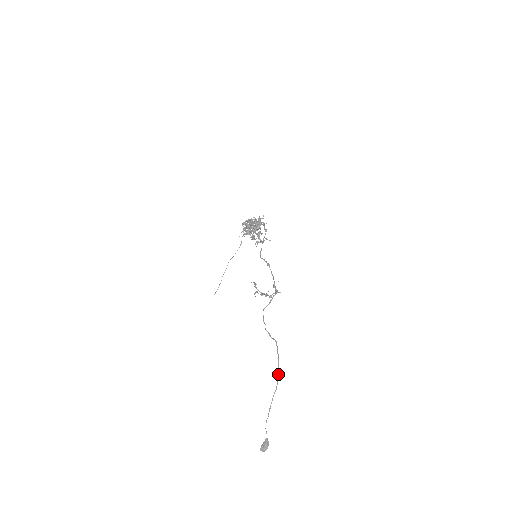
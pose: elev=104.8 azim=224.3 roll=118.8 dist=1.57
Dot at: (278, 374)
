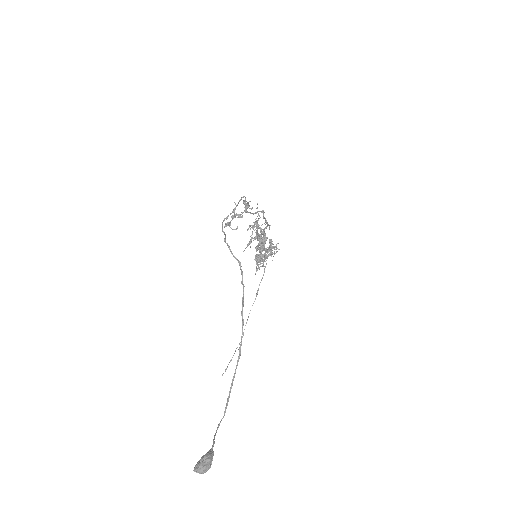
Dot at: (242, 321)
